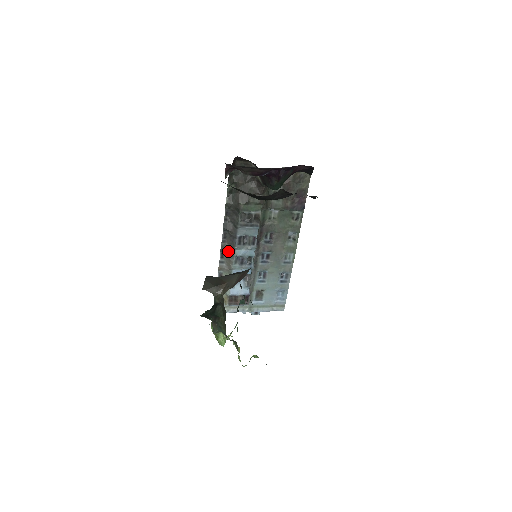
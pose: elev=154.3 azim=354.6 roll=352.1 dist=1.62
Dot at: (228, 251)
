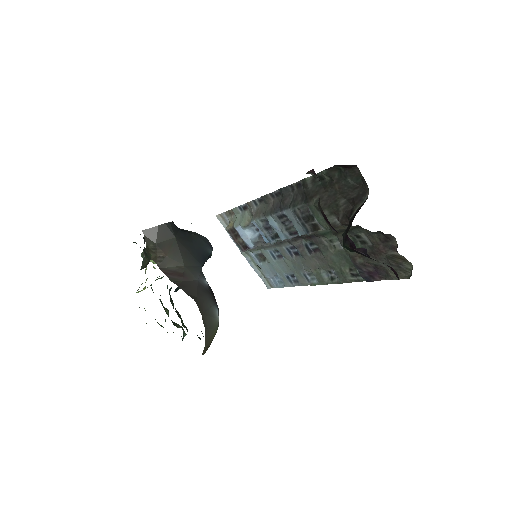
Dot at: (267, 206)
